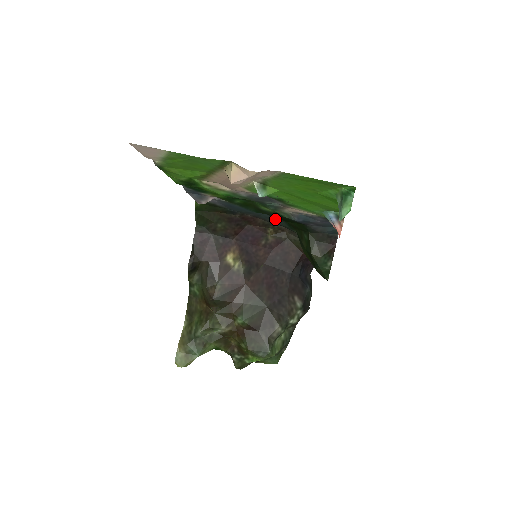
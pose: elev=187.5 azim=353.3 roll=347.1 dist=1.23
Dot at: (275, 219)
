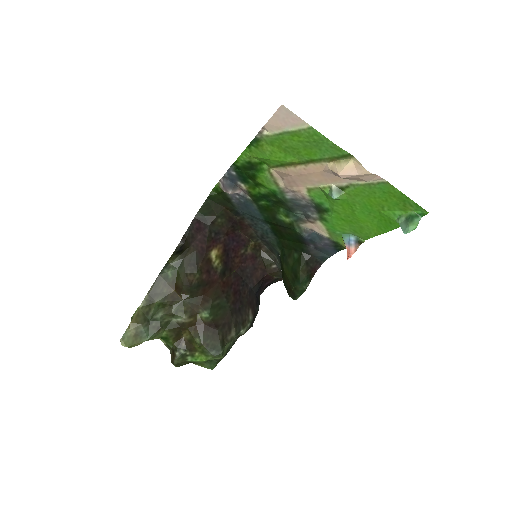
Dot at: (269, 233)
